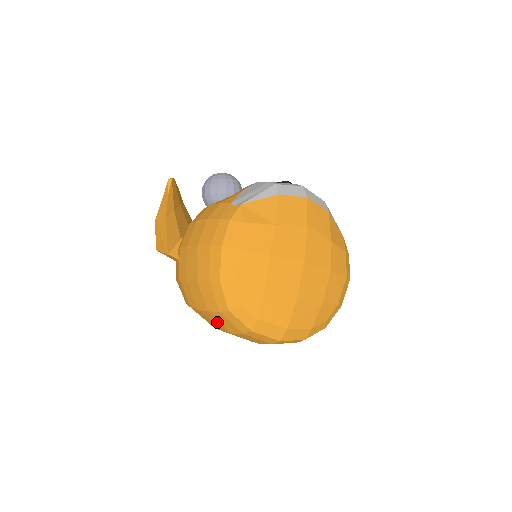
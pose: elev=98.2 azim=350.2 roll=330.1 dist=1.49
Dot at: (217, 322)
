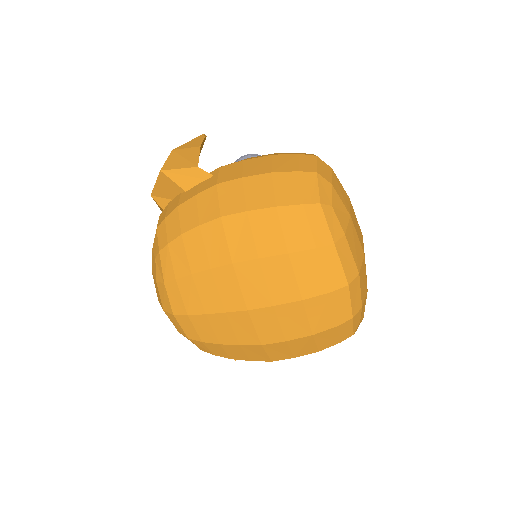
Dot at: (274, 231)
